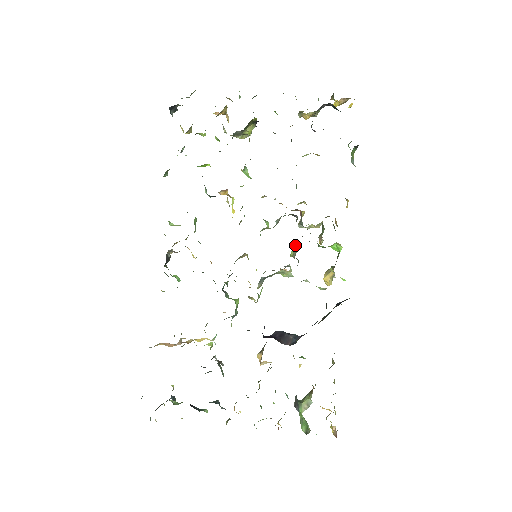
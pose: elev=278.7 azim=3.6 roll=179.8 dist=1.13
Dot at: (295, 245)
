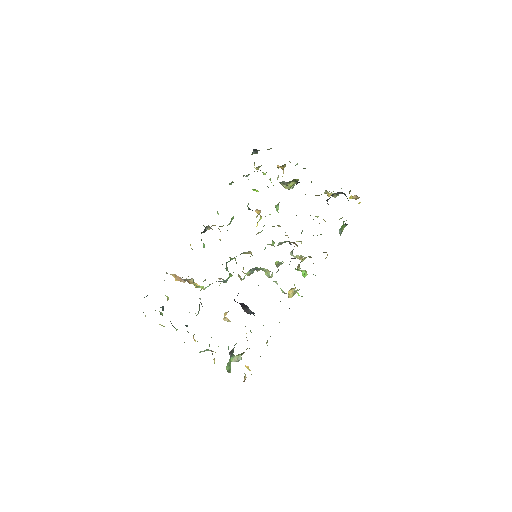
Dot at: occluded
